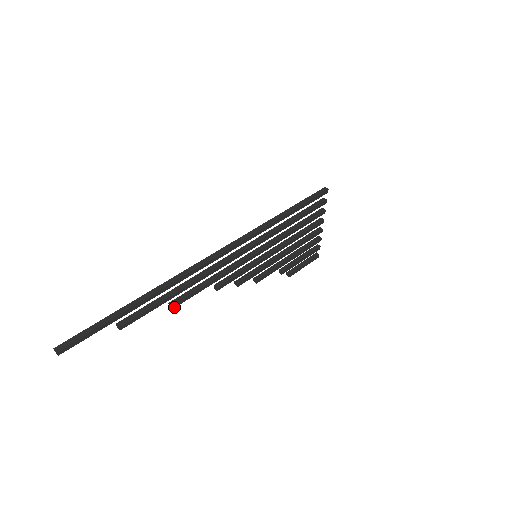
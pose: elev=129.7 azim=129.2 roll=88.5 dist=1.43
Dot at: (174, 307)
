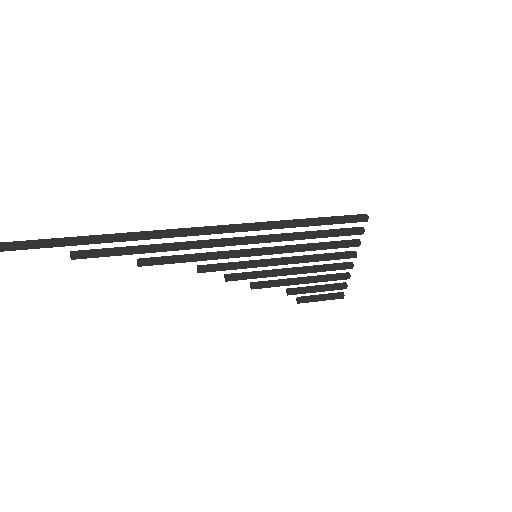
Dot at: (141, 265)
